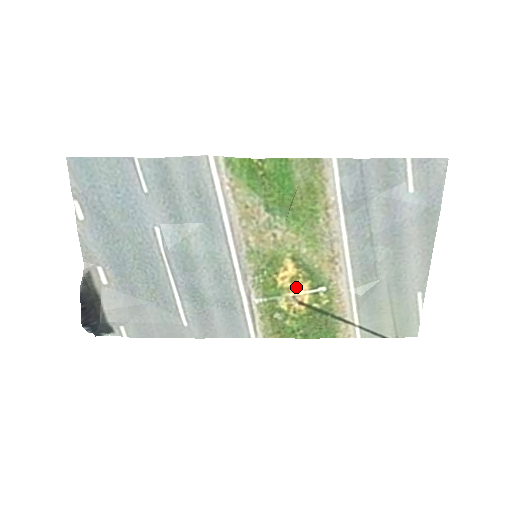
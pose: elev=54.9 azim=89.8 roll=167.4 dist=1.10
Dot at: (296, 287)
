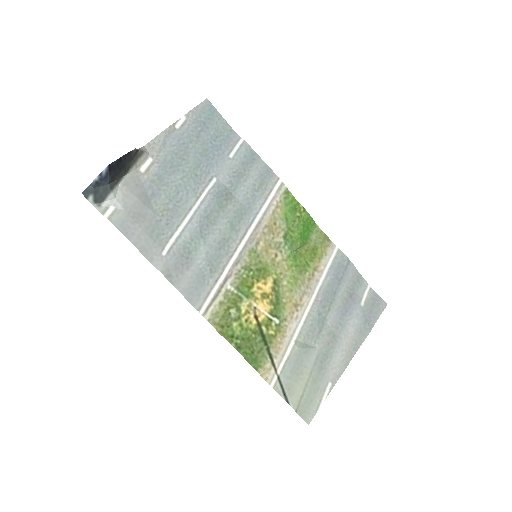
Dot at: (262, 302)
